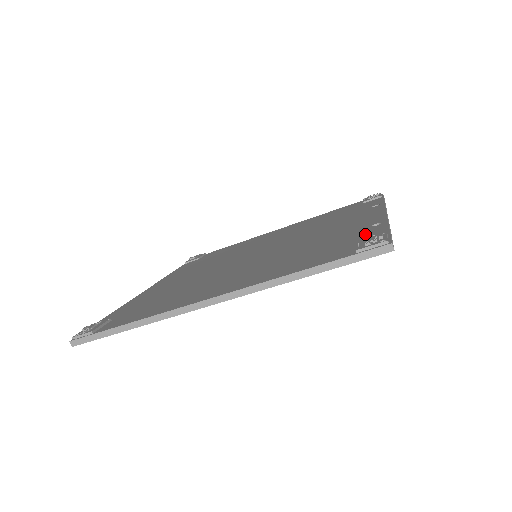
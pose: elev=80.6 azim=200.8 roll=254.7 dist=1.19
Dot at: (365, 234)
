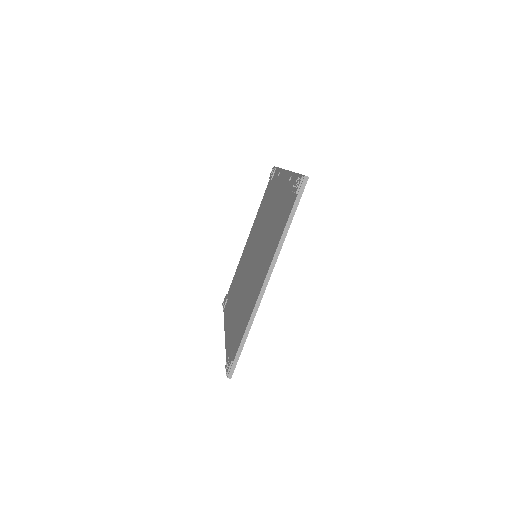
Dot at: (291, 186)
